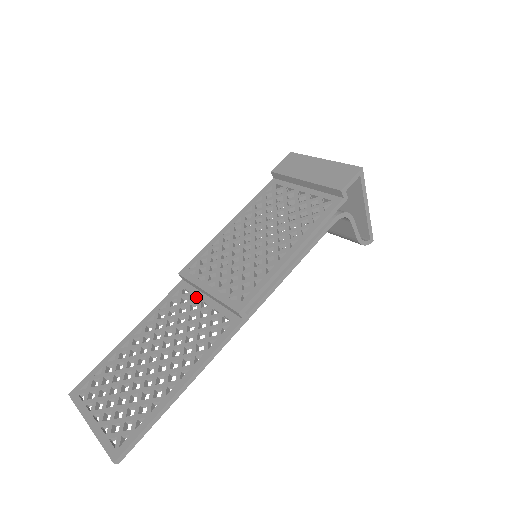
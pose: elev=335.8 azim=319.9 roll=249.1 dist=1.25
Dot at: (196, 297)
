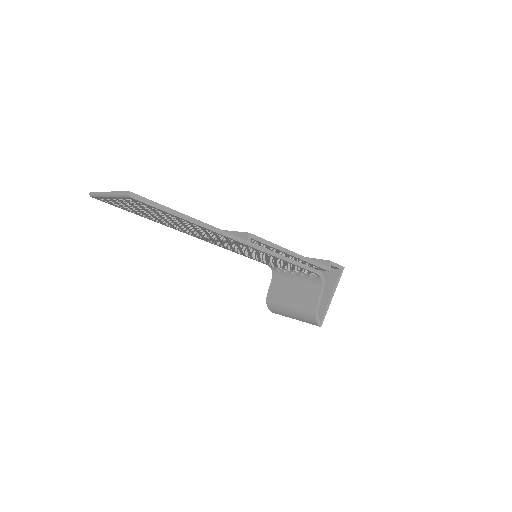
Dot at: occluded
